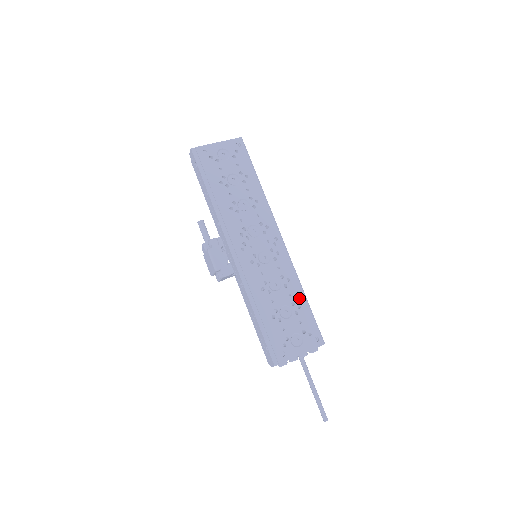
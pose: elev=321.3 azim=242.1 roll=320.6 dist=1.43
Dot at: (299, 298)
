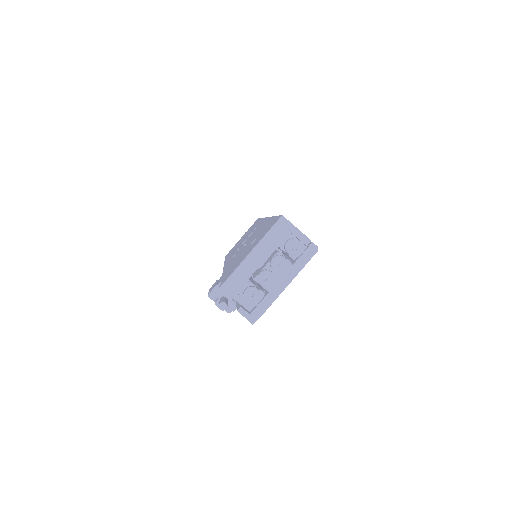
Dot at: occluded
